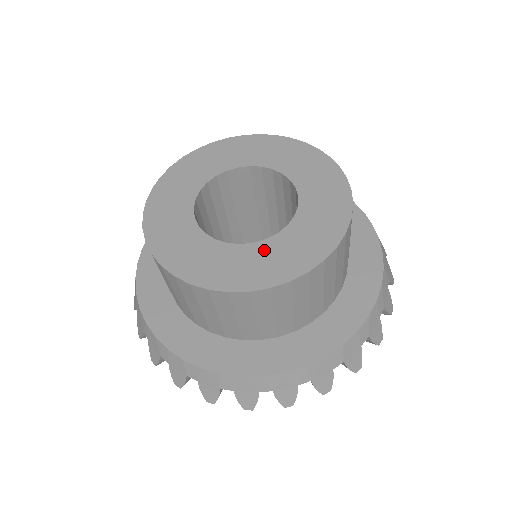
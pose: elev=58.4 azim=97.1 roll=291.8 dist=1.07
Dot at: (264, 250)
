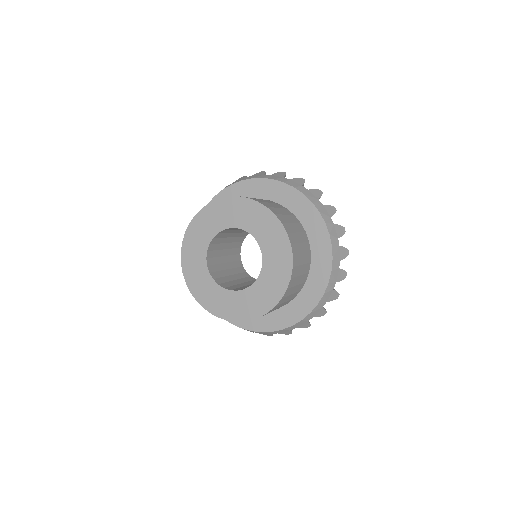
Dot at: (266, 275)
